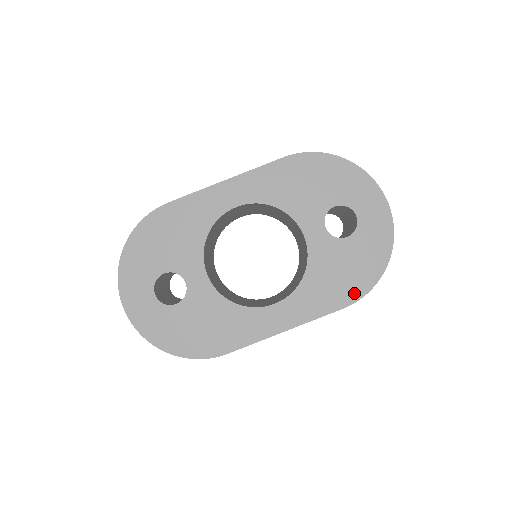
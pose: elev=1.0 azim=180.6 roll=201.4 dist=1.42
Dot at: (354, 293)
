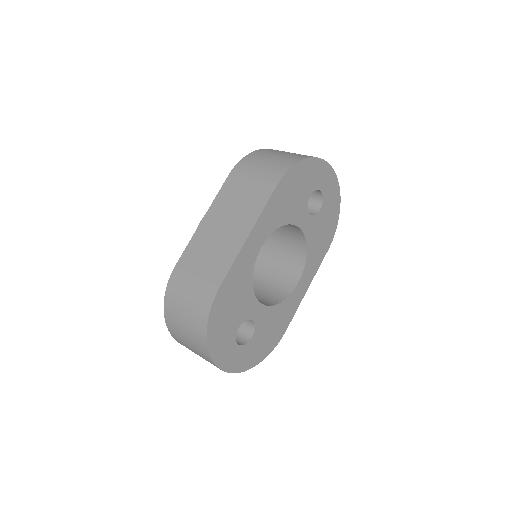
Dot at: (330, 238)
